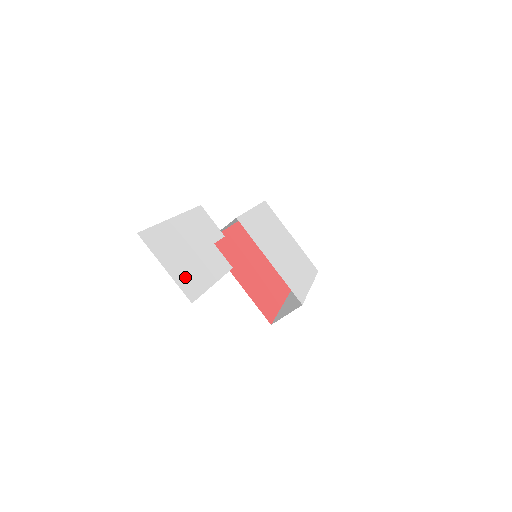
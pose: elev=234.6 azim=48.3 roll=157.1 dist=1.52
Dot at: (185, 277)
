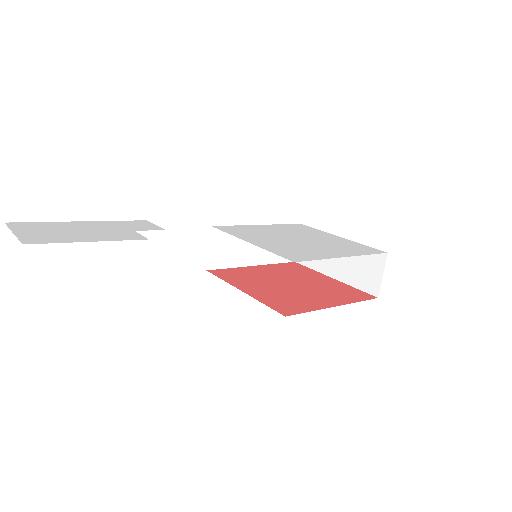
Dot at: (40, 237)
